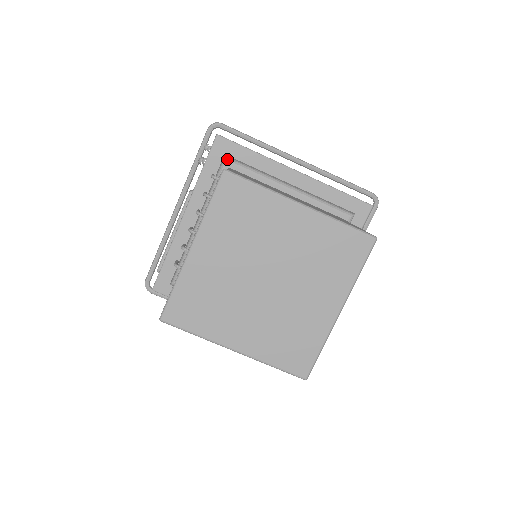
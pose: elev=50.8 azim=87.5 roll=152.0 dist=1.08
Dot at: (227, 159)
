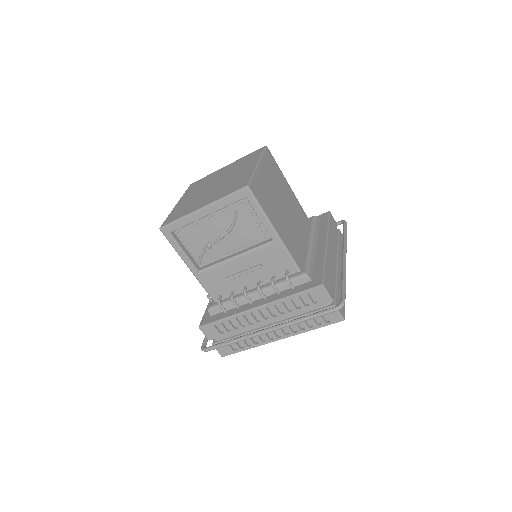
Dot at: occluded
